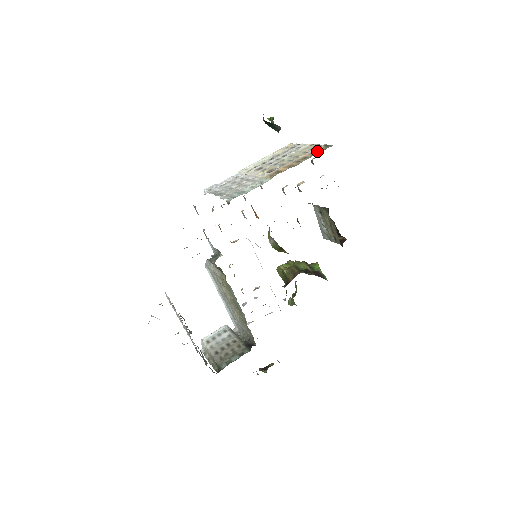
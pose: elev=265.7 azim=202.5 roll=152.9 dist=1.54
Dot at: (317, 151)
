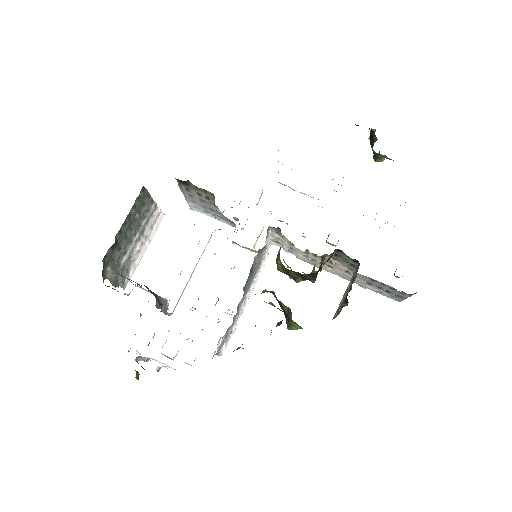
Dot at: occluded
